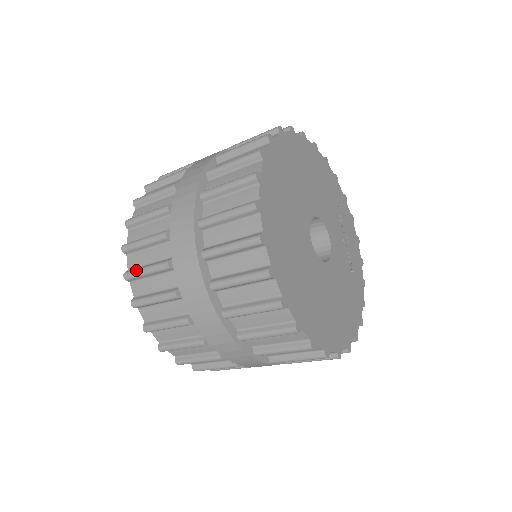
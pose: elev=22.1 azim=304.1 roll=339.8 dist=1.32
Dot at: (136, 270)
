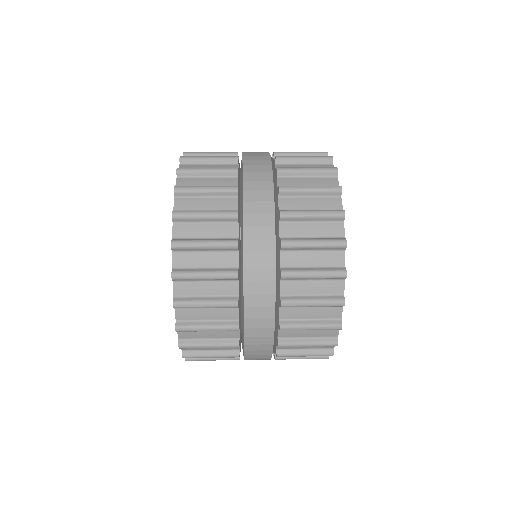
Dot at: (192, 211)
